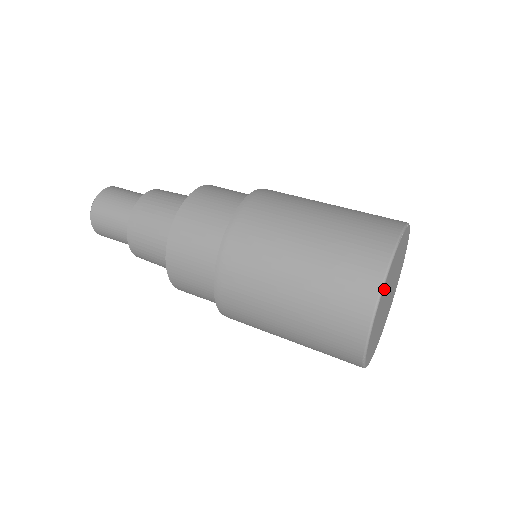
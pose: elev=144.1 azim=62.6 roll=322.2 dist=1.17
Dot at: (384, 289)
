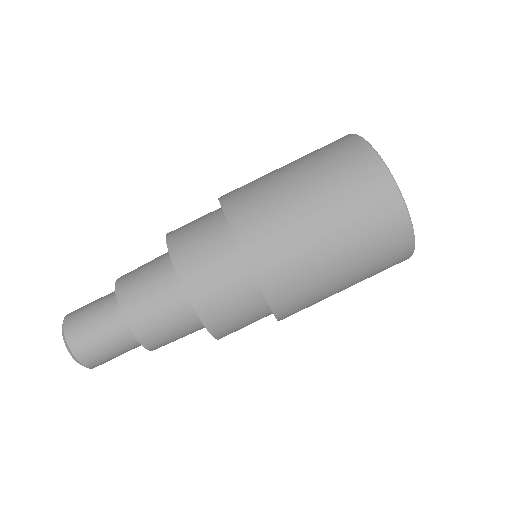
Dot at: occluded
